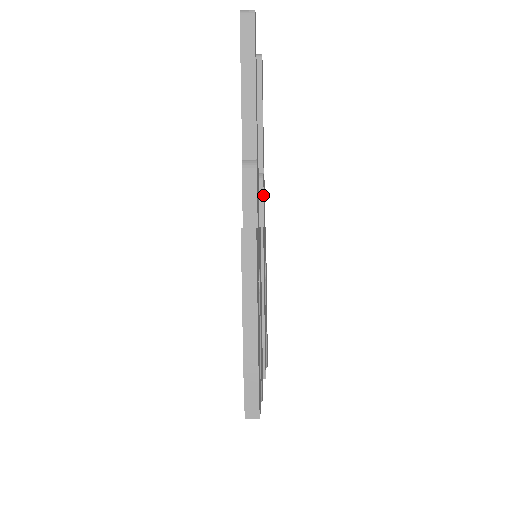
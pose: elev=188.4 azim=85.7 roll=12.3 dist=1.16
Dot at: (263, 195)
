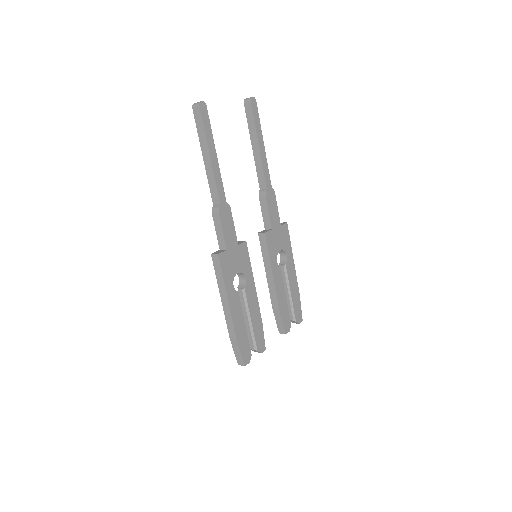
Dot at: (267, 206)
